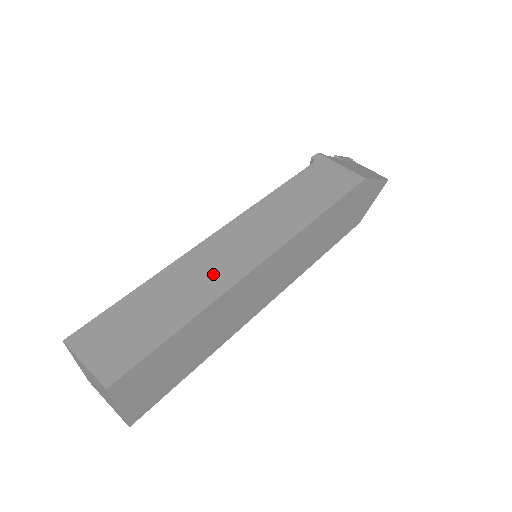
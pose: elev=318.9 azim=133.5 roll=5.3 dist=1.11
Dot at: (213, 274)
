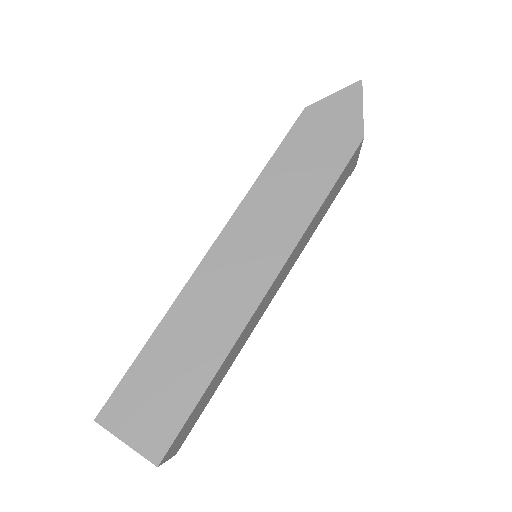
Dot at: occluded
